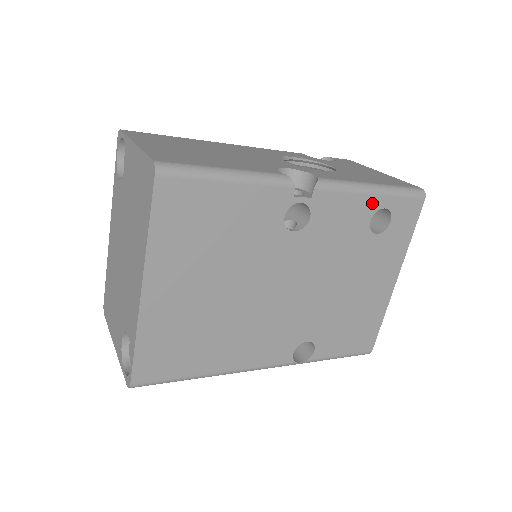
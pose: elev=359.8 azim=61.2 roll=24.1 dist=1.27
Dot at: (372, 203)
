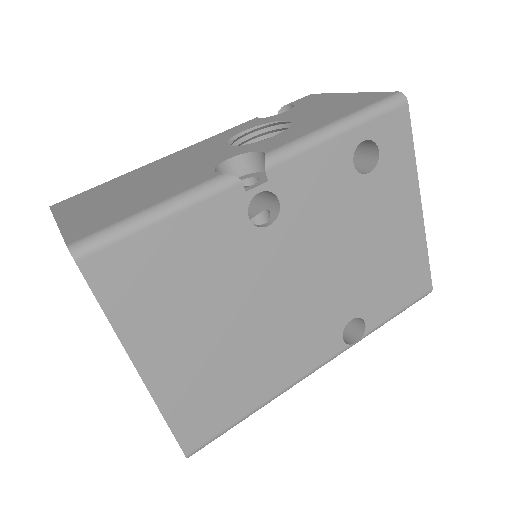
Dot at: (344, 144)
